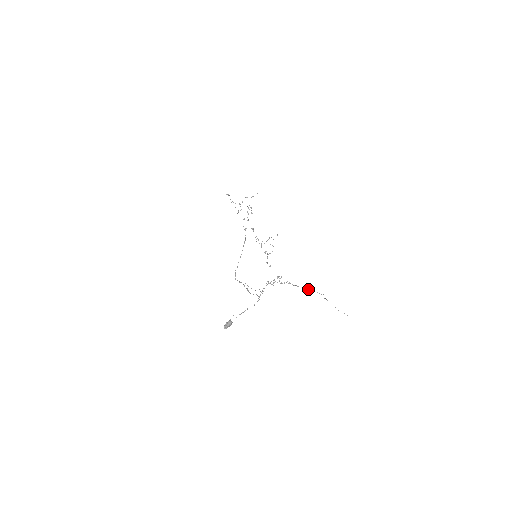
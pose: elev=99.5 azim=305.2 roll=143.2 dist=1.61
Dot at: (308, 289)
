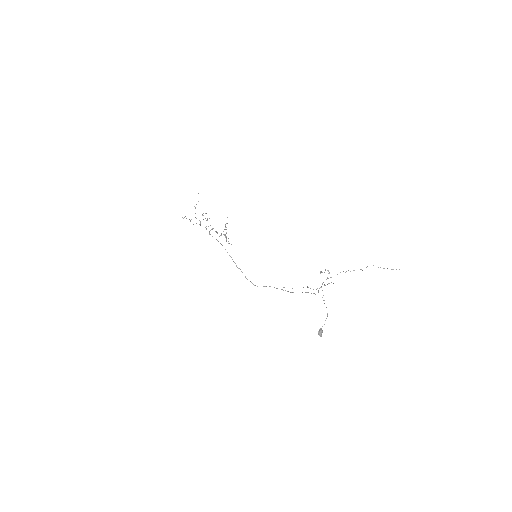
Dot at: occluded
